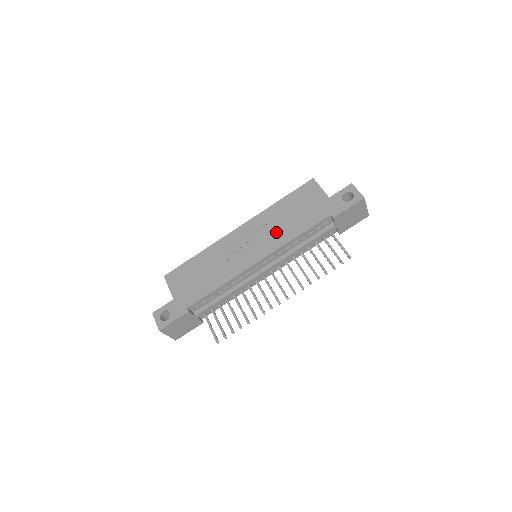
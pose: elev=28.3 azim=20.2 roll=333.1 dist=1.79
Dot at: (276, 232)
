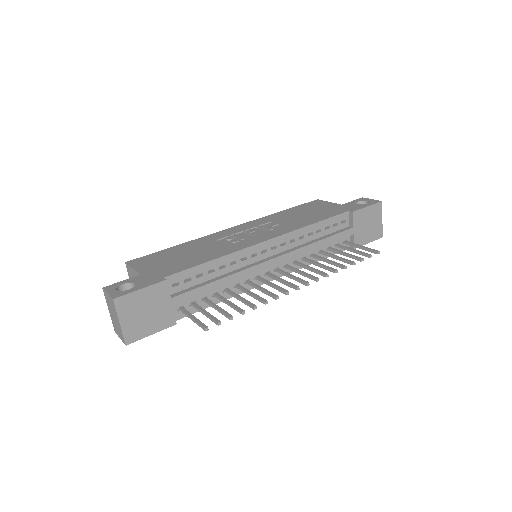
Dot at: (285, 224)
